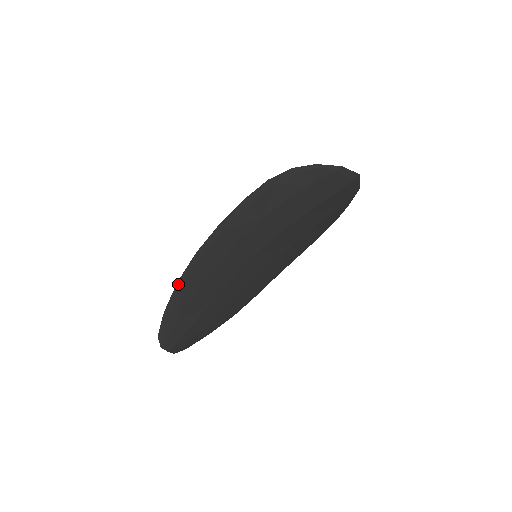
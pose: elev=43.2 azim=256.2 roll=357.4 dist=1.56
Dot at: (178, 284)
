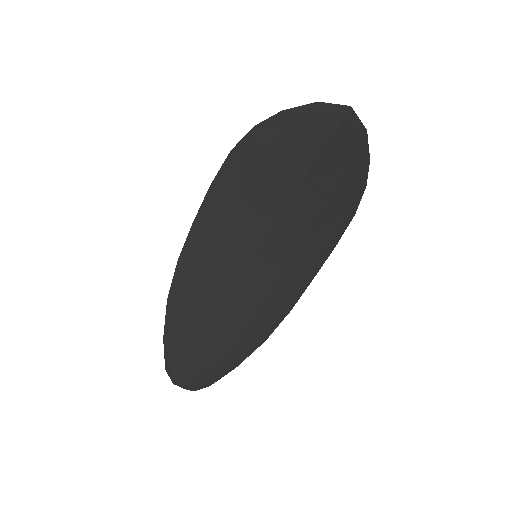
Dot at: (168, 302)
